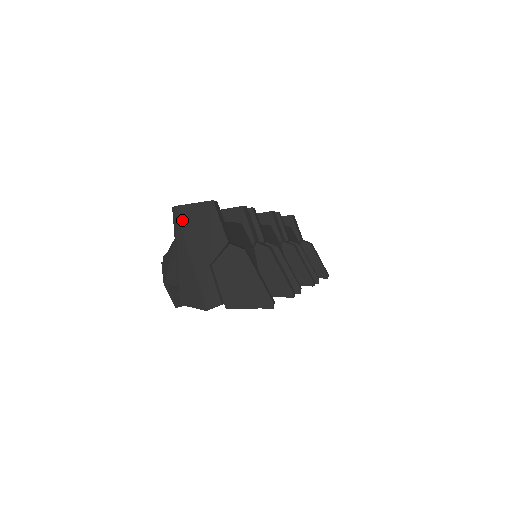
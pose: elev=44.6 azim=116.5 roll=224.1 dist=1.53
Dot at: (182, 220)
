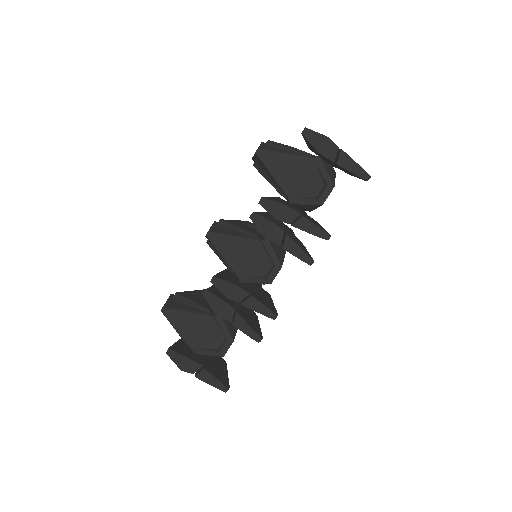
Dot at: occluded
